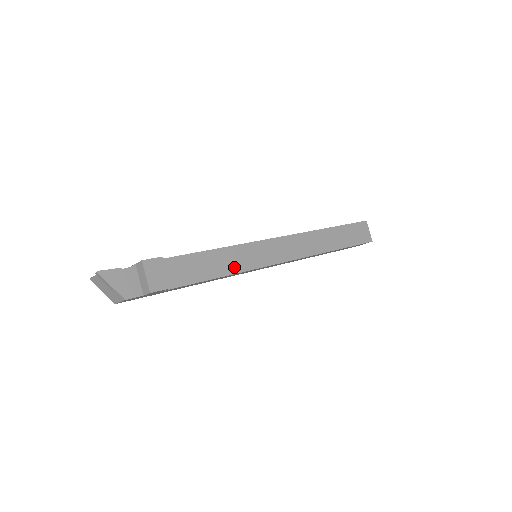
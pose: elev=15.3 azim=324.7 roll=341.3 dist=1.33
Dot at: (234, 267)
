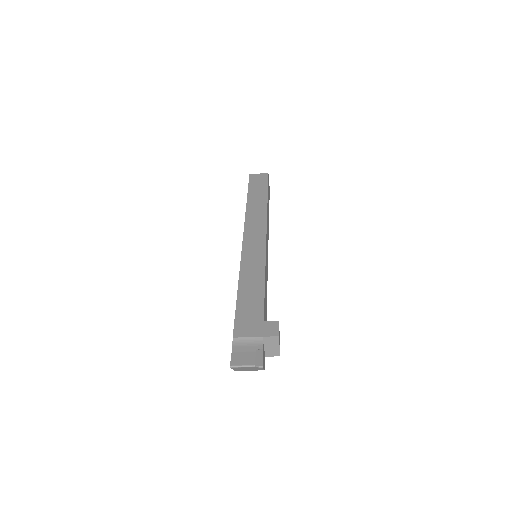
Dot at: occluded
